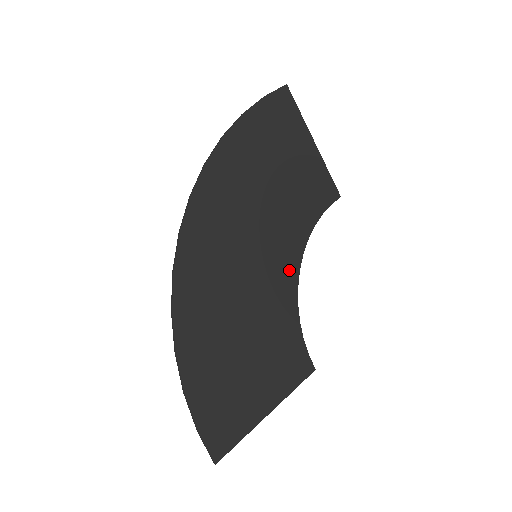
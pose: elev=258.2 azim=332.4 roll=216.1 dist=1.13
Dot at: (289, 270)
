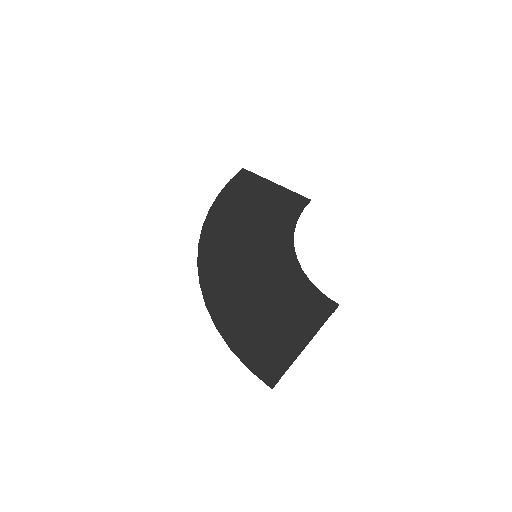
Dot at: (286, 254)
